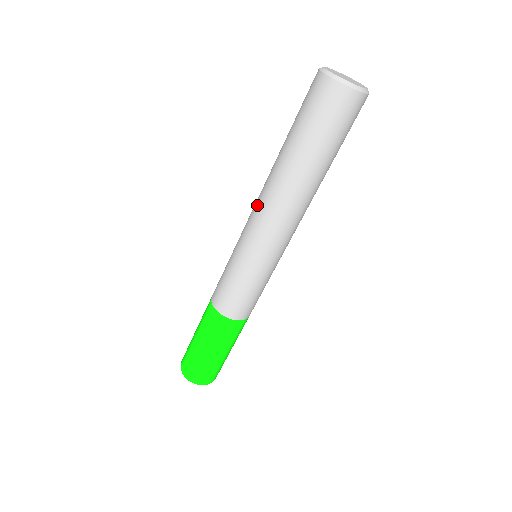
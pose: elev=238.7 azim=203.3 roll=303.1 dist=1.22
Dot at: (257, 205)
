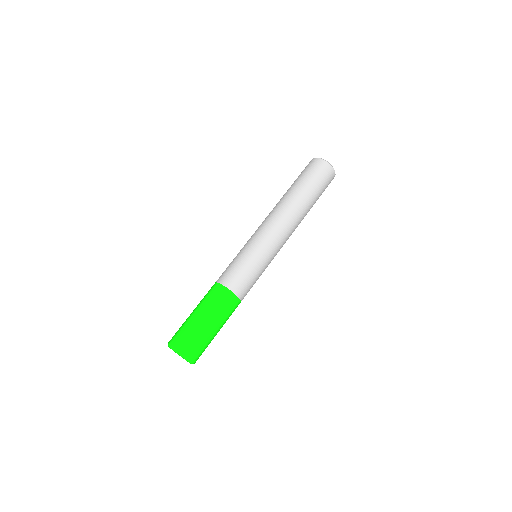
Dot at: (266, 218)
